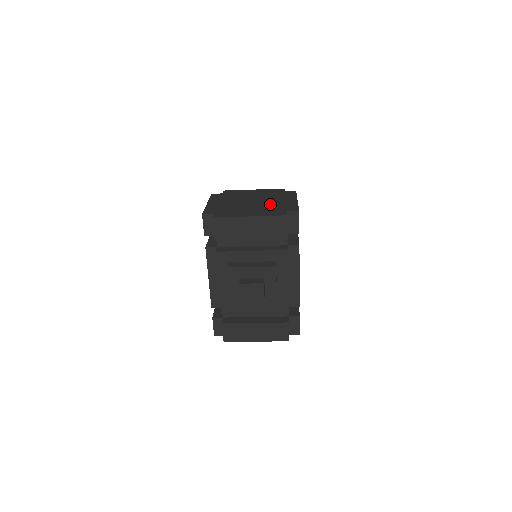
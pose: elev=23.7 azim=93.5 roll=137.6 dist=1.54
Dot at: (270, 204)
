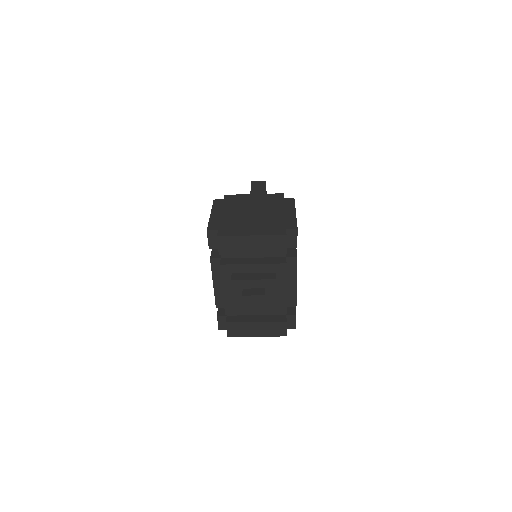
Dot at: (270, 217)
